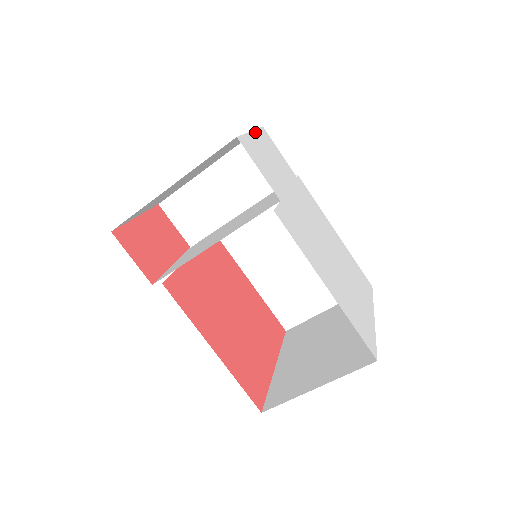
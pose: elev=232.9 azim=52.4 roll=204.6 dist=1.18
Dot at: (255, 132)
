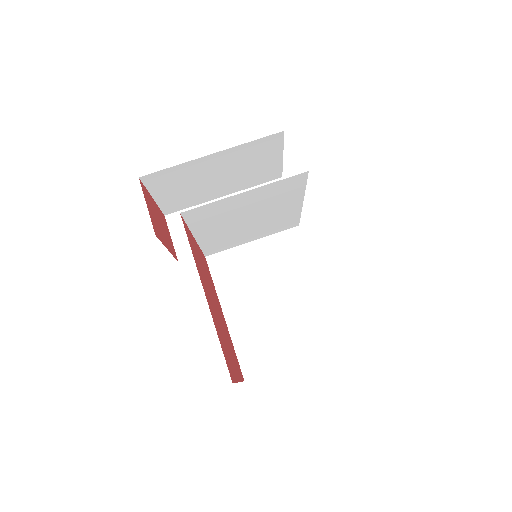
Dot at: occluded
